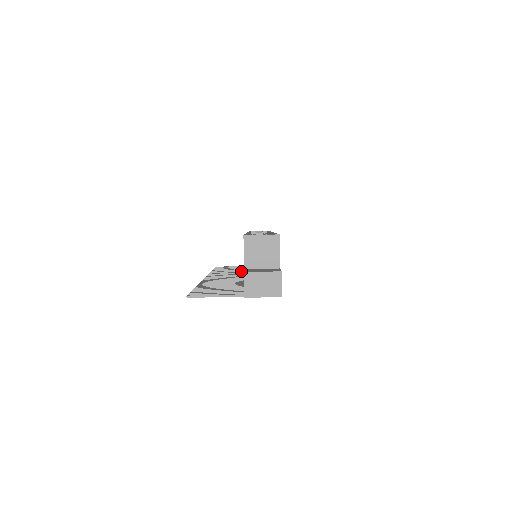
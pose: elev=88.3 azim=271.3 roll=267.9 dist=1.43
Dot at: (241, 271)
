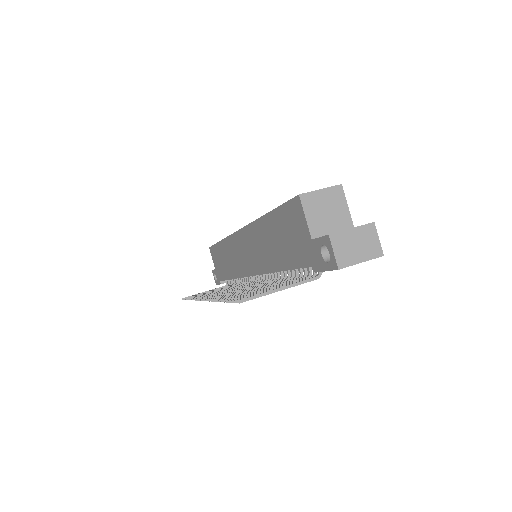
Dot at: occluded
